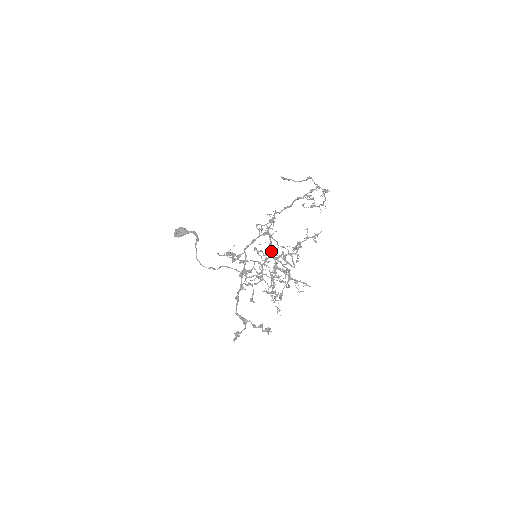
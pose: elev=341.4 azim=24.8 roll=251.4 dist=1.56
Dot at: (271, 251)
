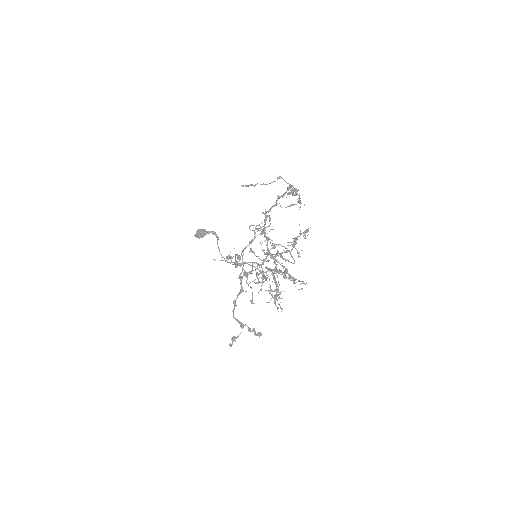
Dot at: (268, 250)
